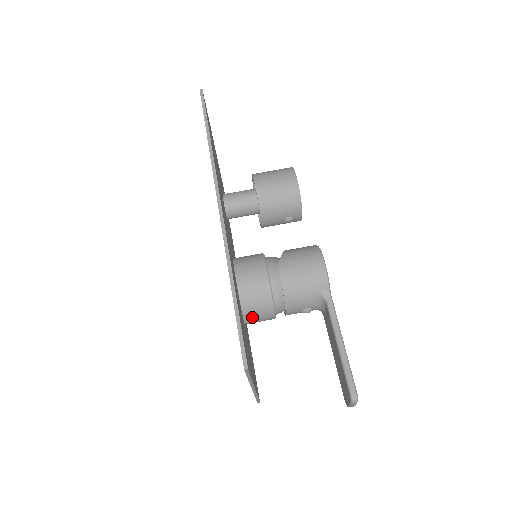
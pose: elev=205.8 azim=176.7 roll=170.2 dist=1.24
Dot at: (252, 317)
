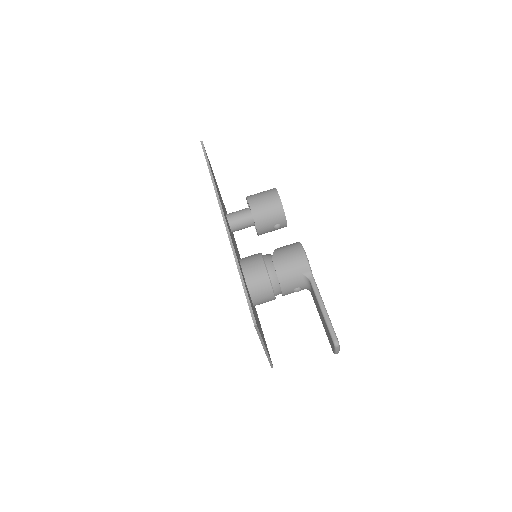
Dot at: (258, 299)
